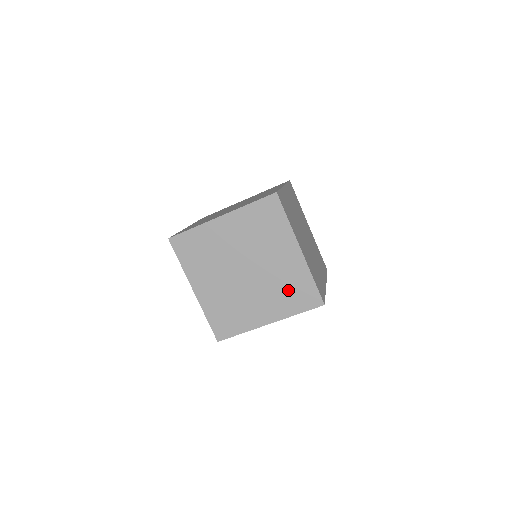
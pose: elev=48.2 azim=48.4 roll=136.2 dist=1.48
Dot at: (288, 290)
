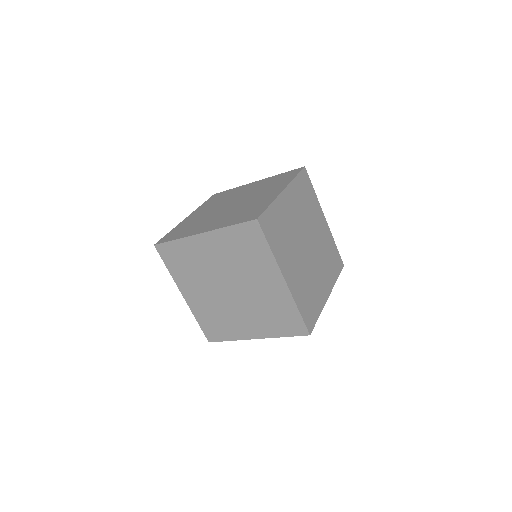
Dot at: (272, 184)
